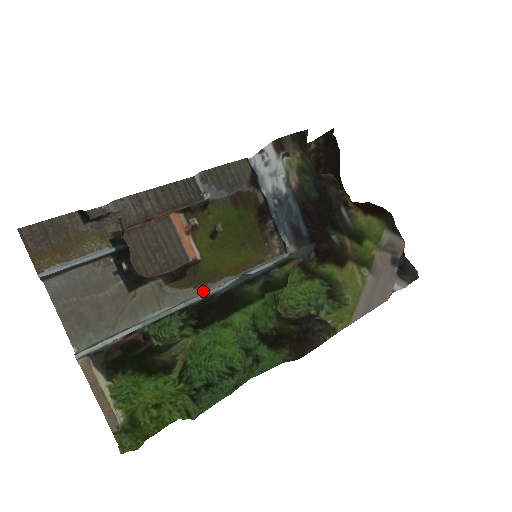
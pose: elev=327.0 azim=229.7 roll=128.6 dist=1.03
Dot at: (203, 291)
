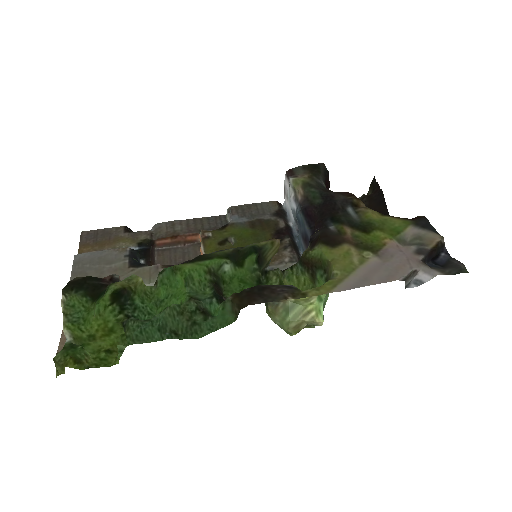
Dot at: occluded
